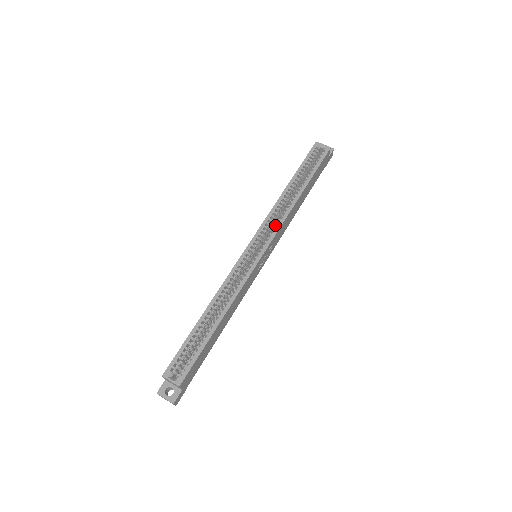
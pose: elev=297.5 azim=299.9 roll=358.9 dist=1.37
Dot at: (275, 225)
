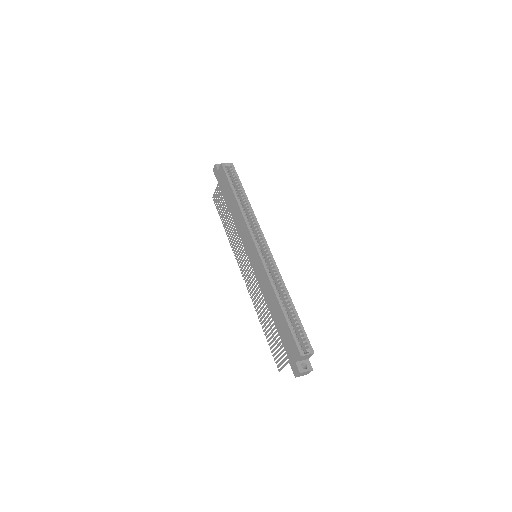
Dot at: (254, 228)
